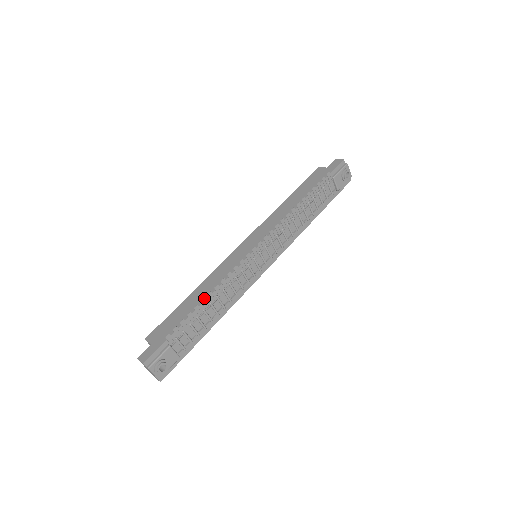
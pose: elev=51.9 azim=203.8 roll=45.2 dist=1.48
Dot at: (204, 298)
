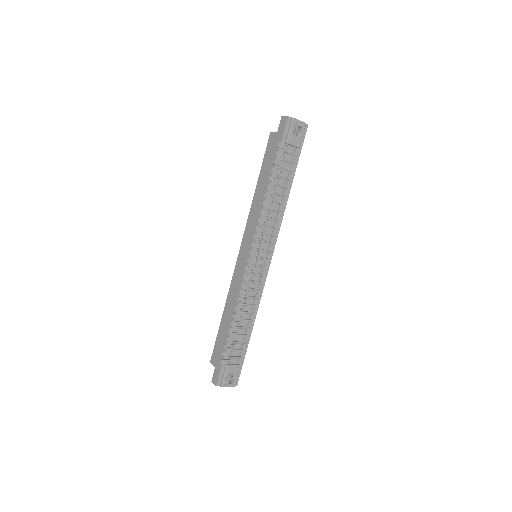
Dot at: (231, 322)
